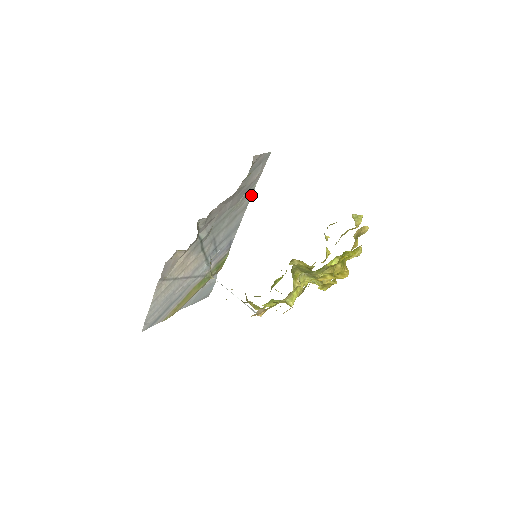
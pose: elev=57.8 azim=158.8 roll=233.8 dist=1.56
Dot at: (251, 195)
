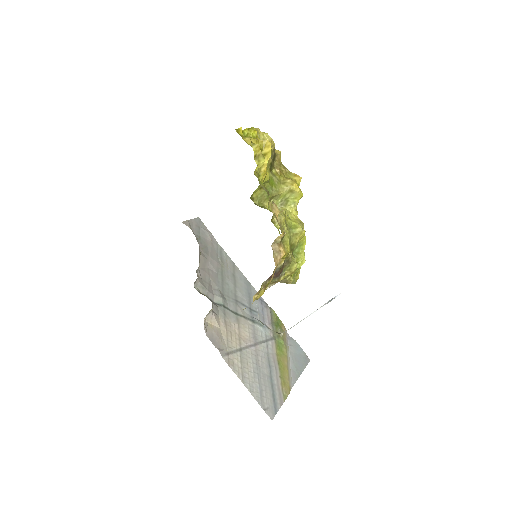
Dot at: (226, 255)
